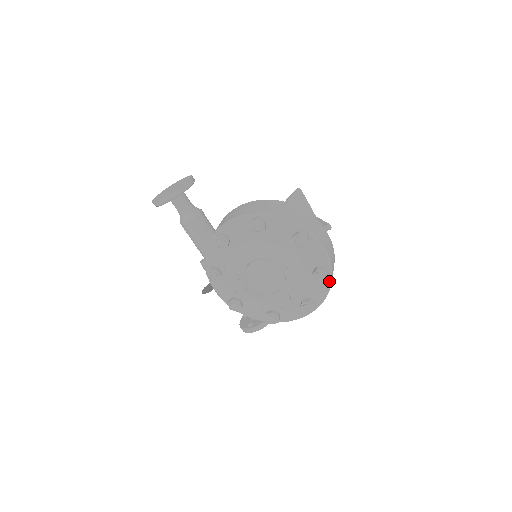
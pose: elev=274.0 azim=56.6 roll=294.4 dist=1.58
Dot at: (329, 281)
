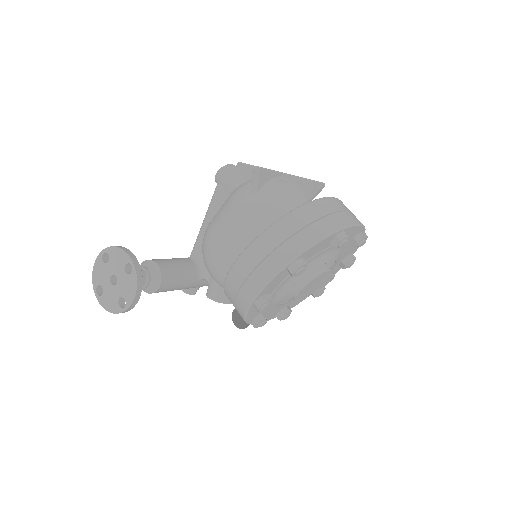
Dot at: occluded
